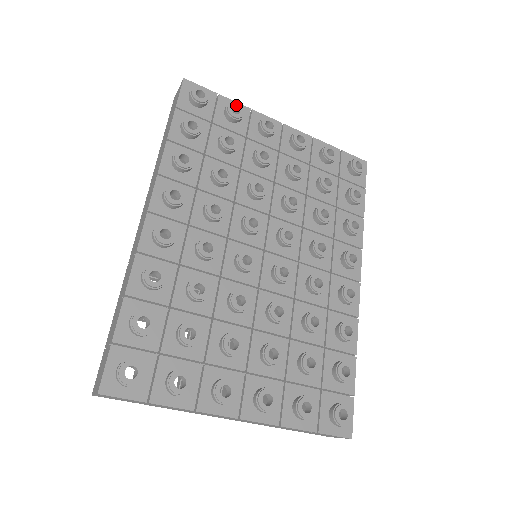
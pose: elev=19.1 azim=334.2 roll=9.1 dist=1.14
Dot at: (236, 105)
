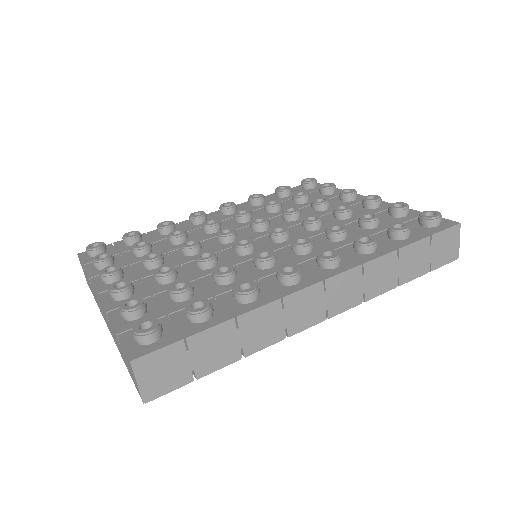
Dot at: (330, 184)
